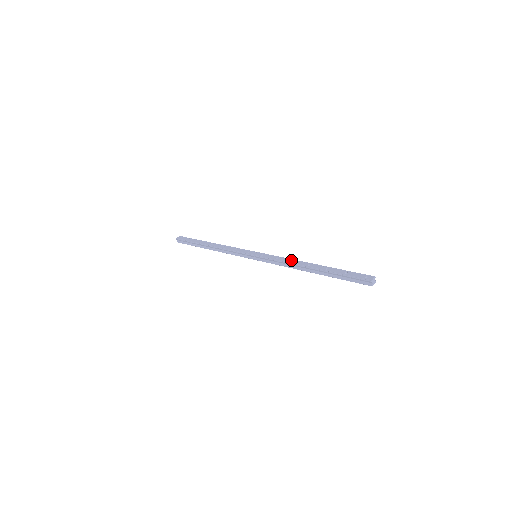
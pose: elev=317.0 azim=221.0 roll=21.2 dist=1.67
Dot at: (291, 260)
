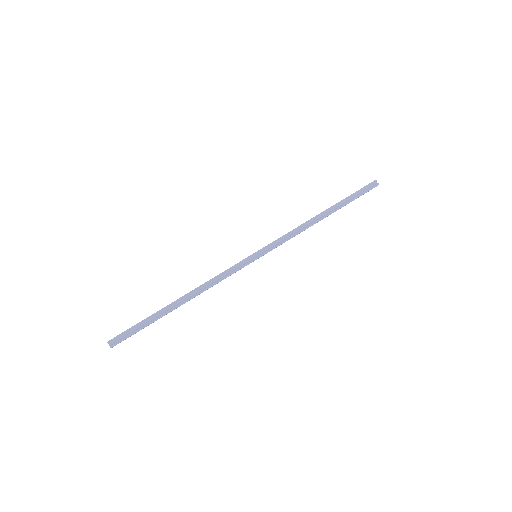
Dot at: (298, 226)
